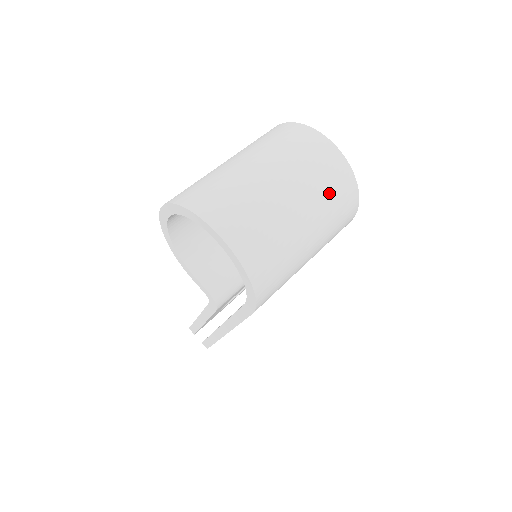
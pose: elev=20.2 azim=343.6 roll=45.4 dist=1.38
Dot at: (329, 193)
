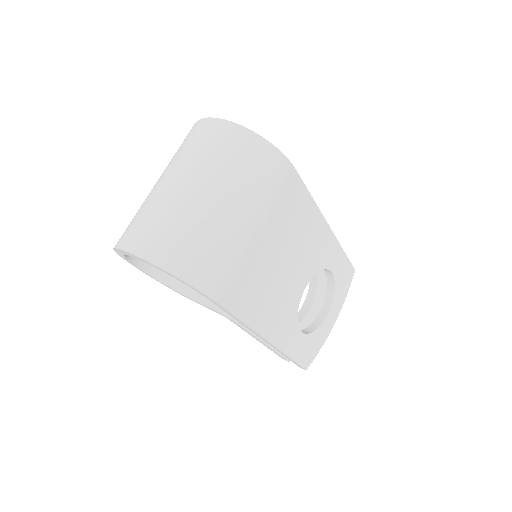
Dot at: (223, 159)
